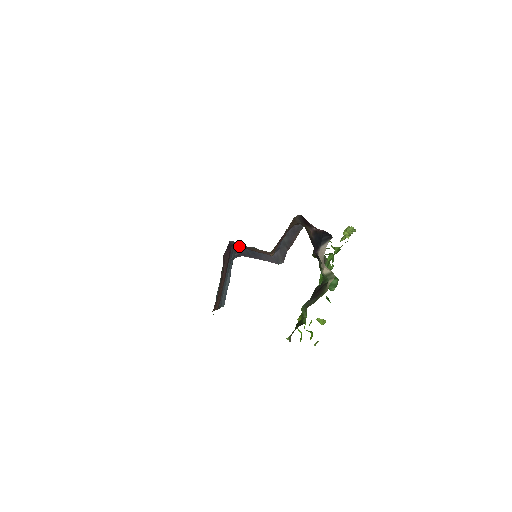
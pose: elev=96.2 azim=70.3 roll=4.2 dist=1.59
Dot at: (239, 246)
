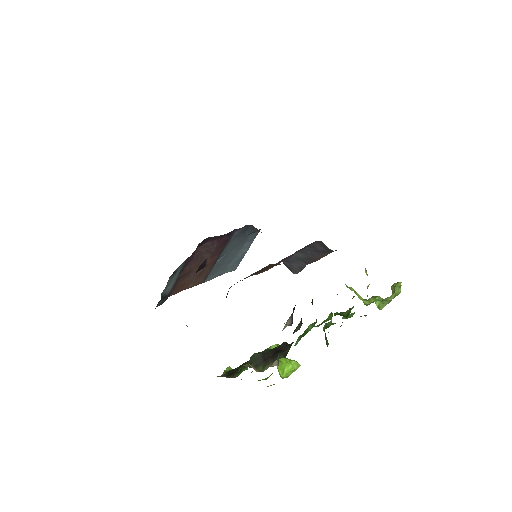
Dot at: occluded
